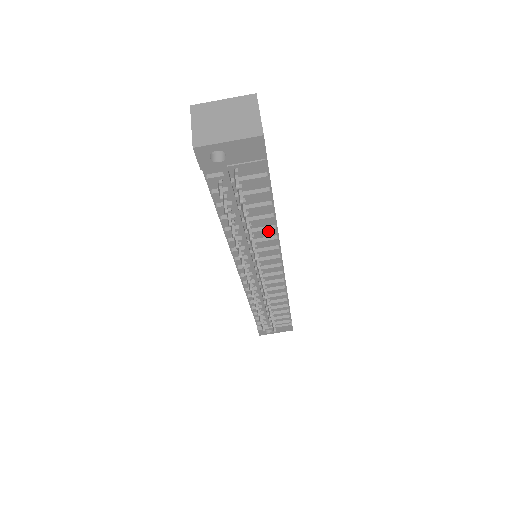
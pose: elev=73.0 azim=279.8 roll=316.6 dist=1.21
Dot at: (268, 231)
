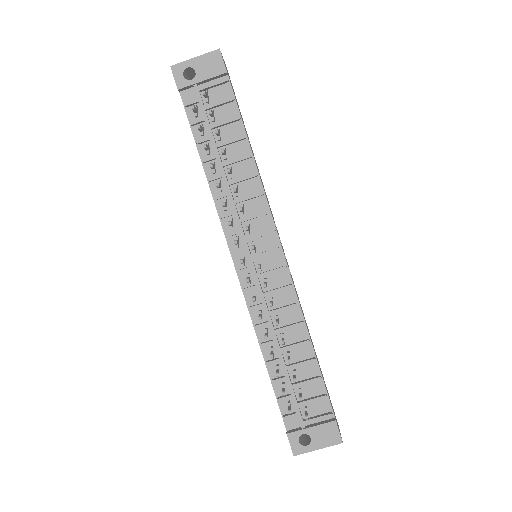
Dot at: (250, 177)
